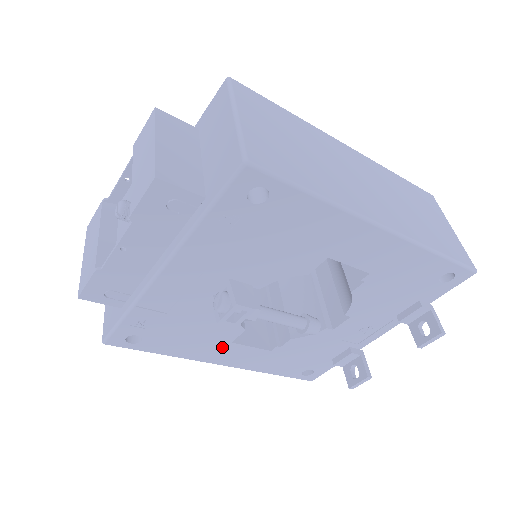
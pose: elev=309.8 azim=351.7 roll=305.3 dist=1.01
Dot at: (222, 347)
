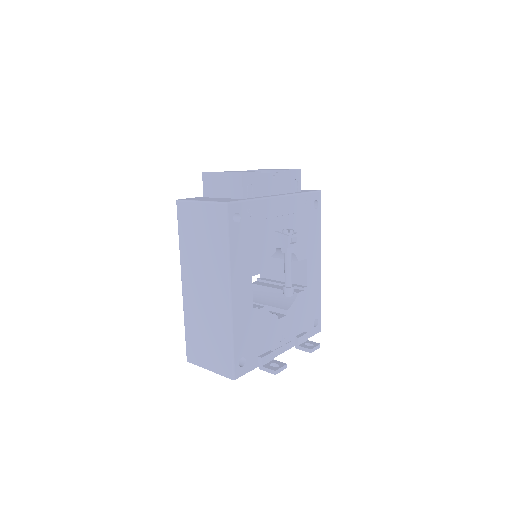
Dot at: (246, 276)
